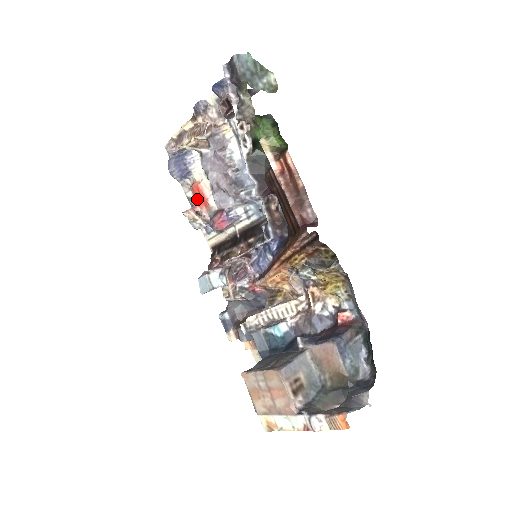
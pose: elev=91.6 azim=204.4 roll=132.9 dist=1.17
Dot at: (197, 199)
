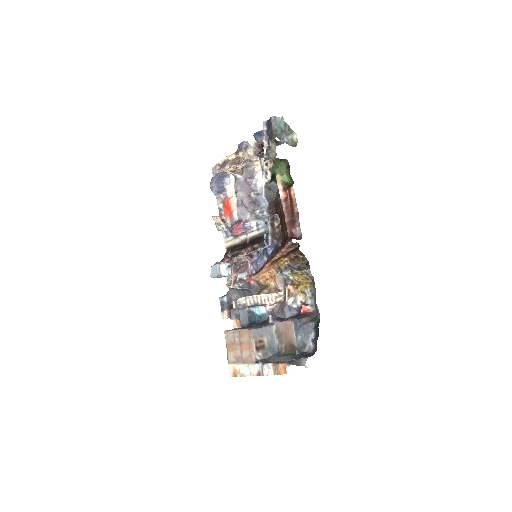
Dot at: (225, 210)
